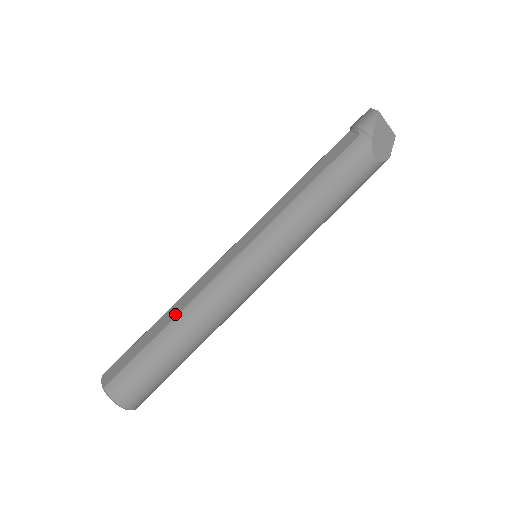
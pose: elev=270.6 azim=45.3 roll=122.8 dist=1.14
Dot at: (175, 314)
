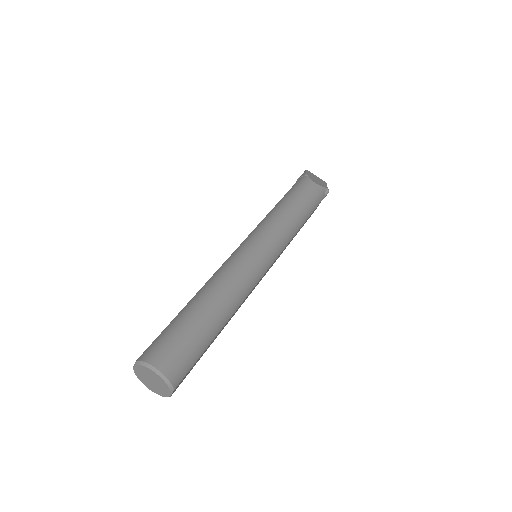
Dot at: (197, 293)
